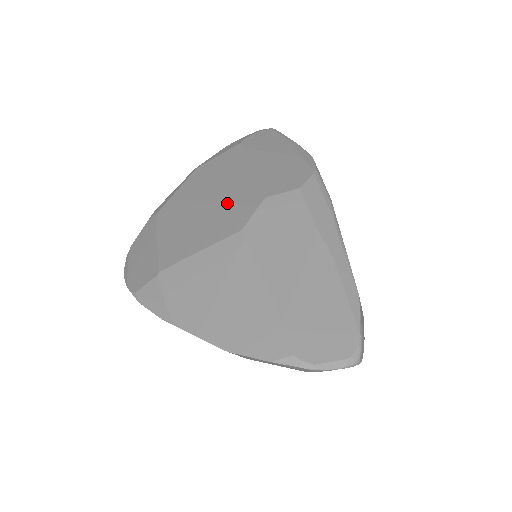
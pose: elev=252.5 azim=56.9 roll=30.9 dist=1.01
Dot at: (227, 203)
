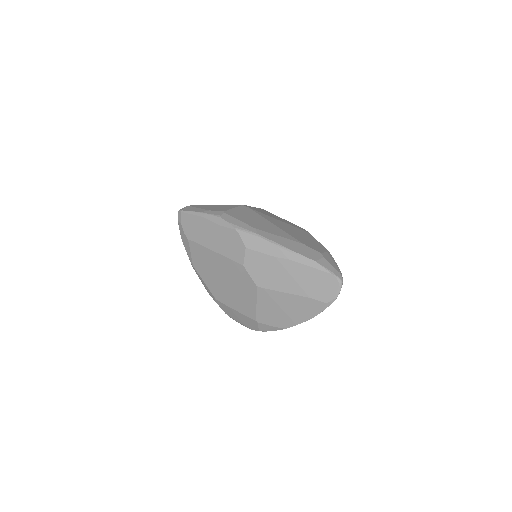
Dot at: (234, 278)
